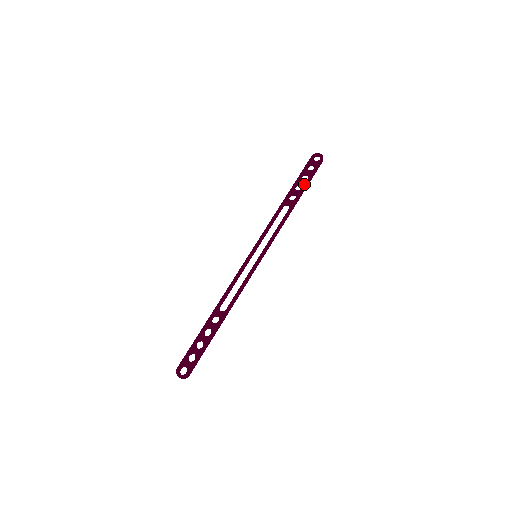
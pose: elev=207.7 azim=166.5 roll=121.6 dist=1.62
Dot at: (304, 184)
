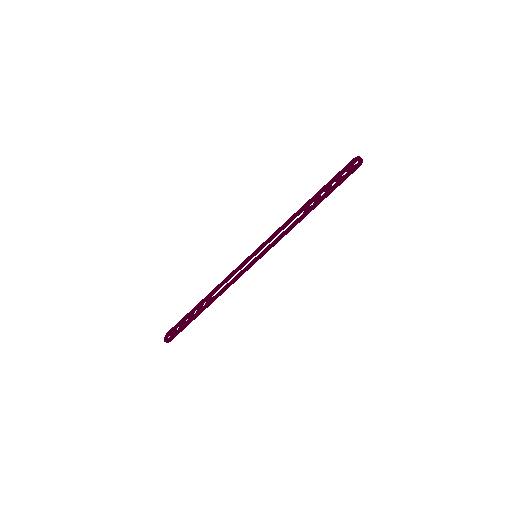
Dot at: (327, 190)
